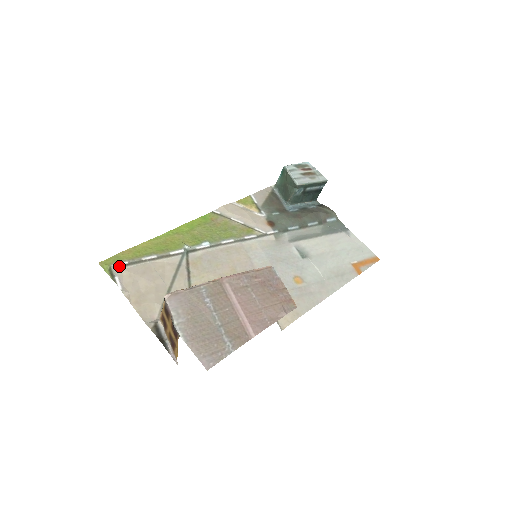
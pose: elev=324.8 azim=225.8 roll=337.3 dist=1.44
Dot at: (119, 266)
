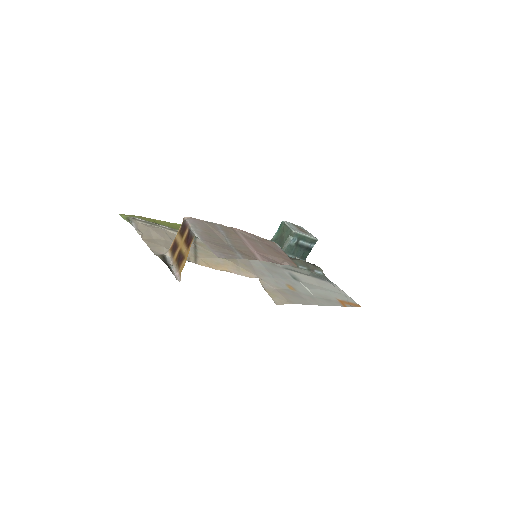
Dot at: (136, 219)
